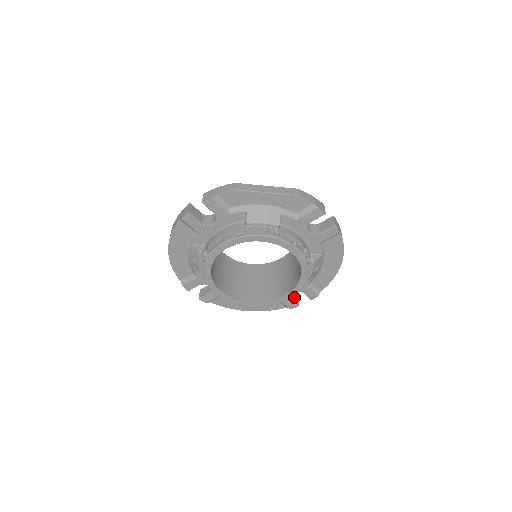
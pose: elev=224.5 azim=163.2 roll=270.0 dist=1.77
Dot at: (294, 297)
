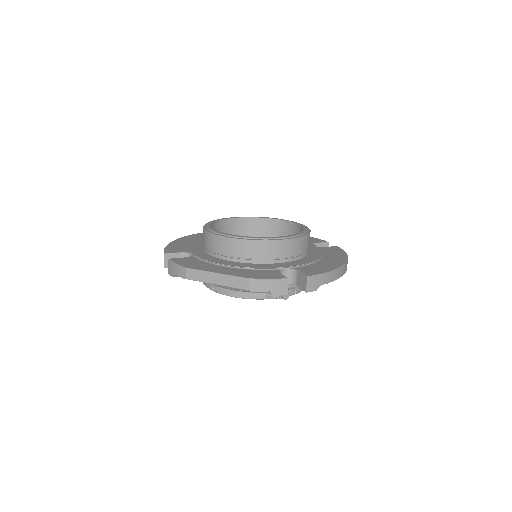
Dot at: occluded
